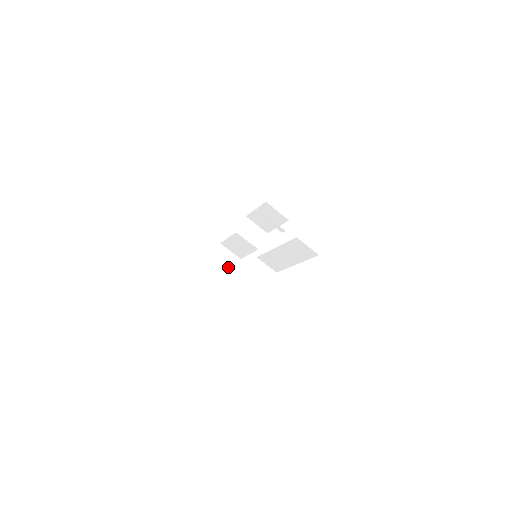
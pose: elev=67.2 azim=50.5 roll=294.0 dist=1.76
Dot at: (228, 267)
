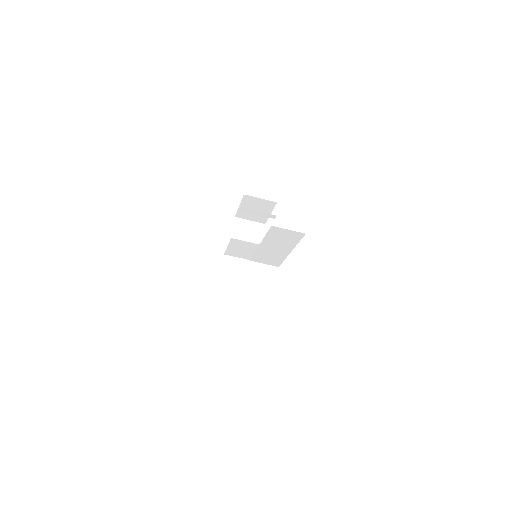
Dot at: (242, 275)
